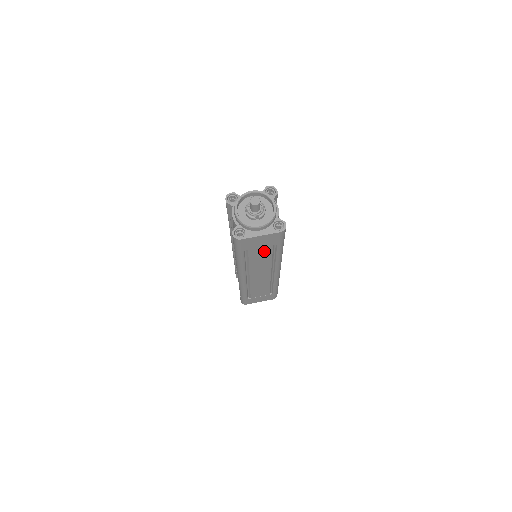
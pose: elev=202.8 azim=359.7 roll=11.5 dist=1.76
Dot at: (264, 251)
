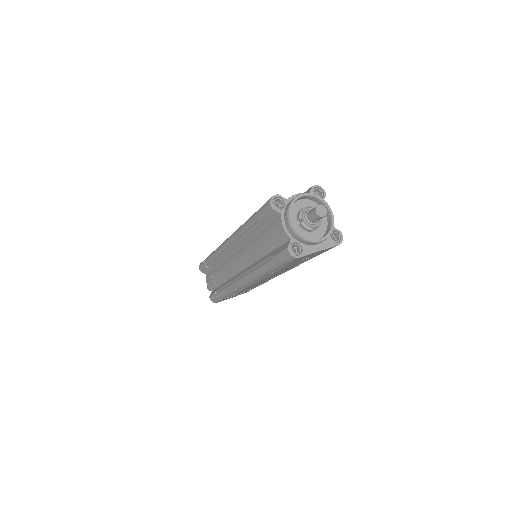
Dot at: (300, 261)
